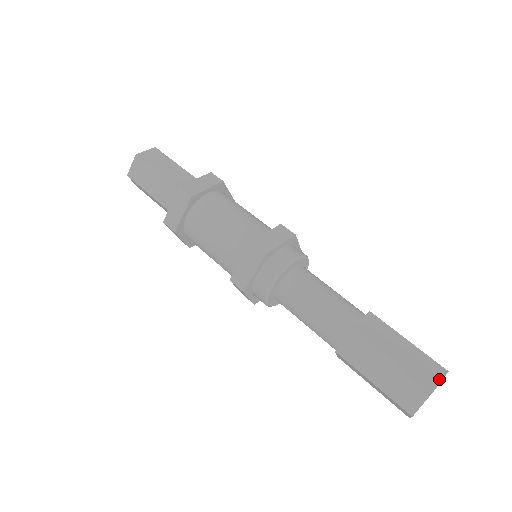
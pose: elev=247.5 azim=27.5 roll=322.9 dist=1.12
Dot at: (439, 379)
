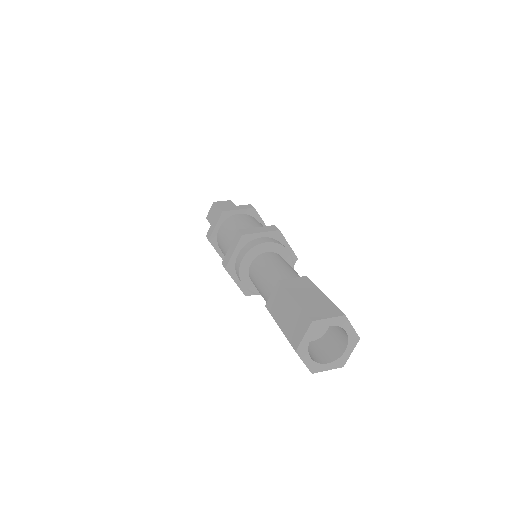
Dot at: (303, 334)
